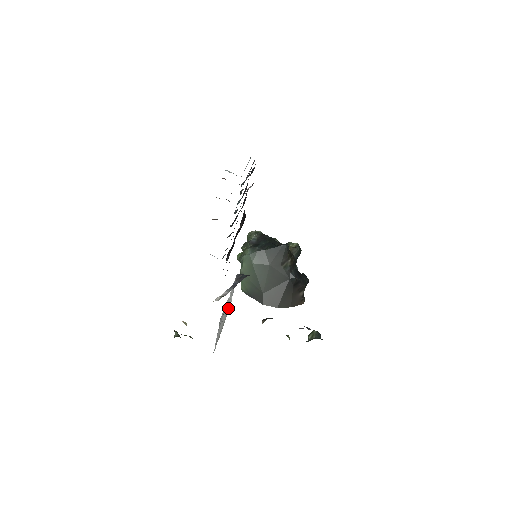
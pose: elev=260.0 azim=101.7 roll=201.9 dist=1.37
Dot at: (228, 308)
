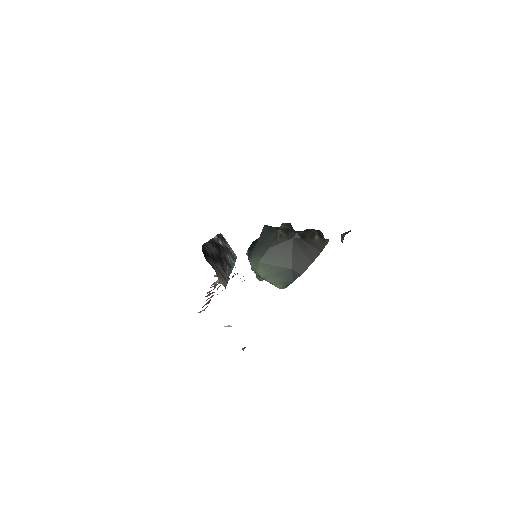
Dot at: occluded
